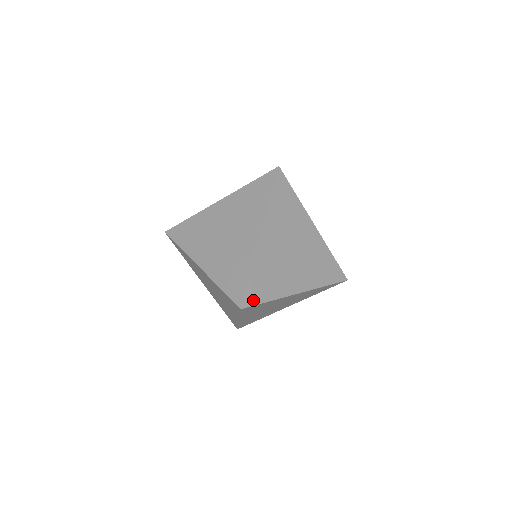
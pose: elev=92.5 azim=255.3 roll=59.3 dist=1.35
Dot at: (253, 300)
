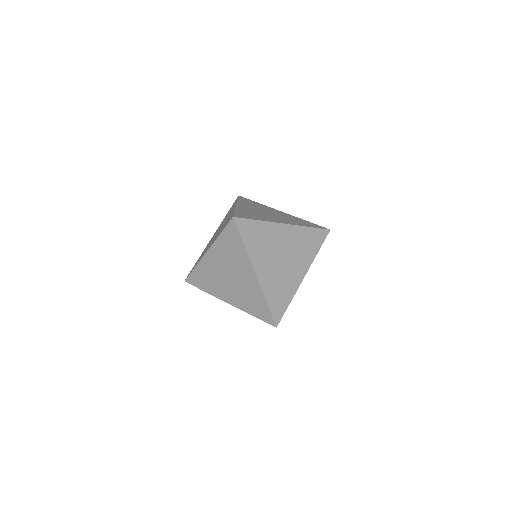
Dot at: (280, 315)
